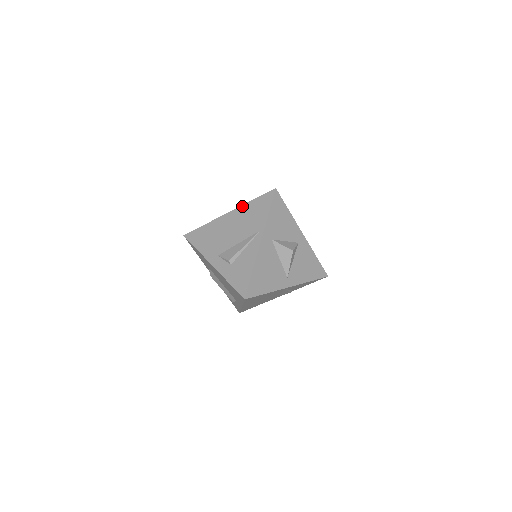
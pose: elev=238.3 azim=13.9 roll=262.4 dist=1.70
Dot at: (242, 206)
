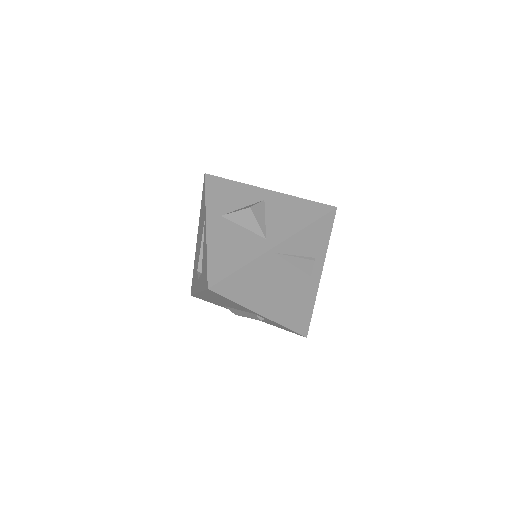
Dot at: (199, 219)
